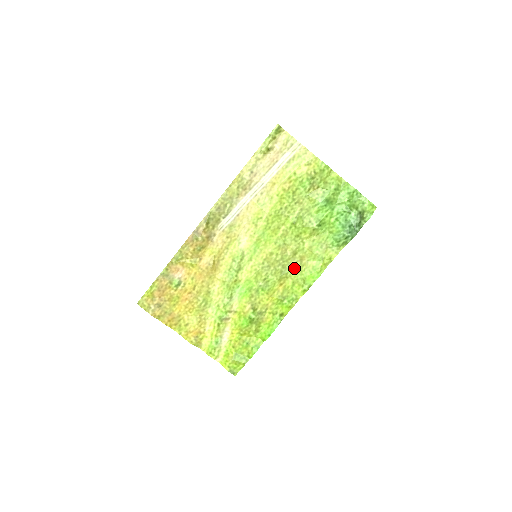
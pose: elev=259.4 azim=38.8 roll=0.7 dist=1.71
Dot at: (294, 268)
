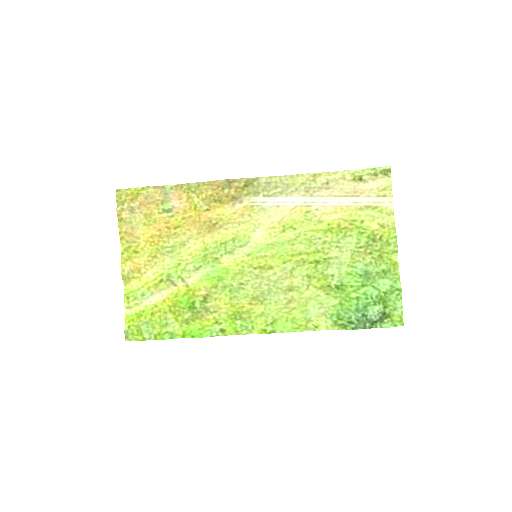
Dot at: (277, 301)
